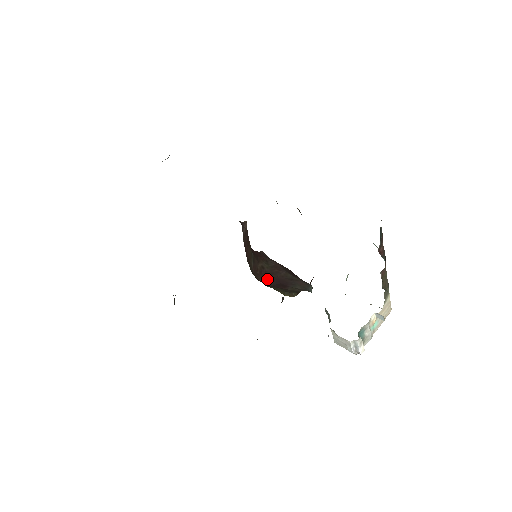
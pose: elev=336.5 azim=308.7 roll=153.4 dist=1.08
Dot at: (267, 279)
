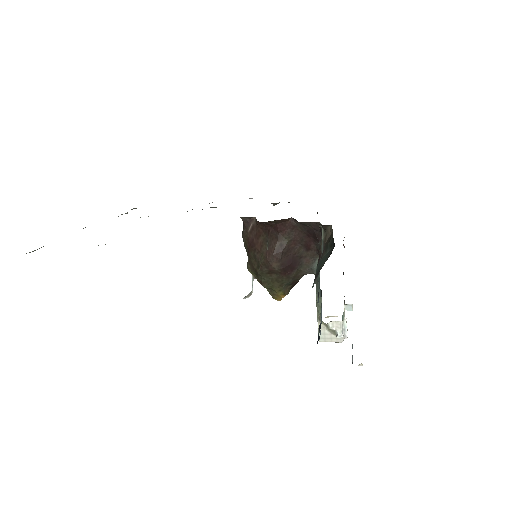
Dot at: (282, 259)
